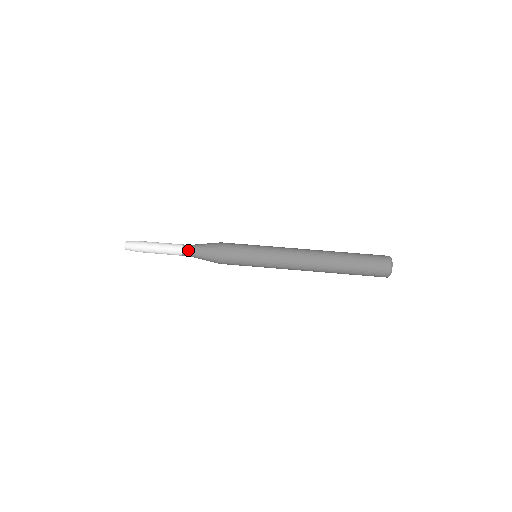
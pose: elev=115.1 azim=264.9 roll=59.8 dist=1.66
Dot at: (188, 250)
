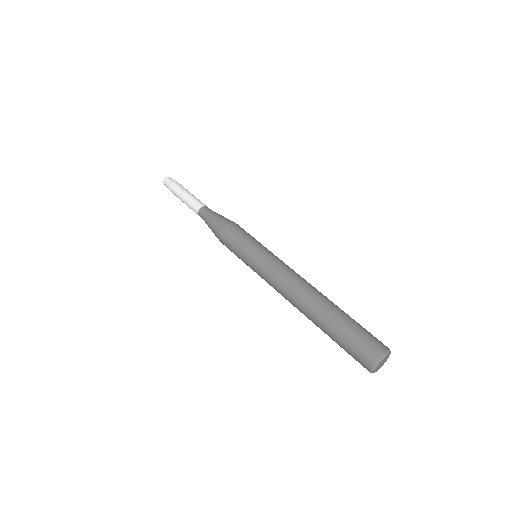
Dot at: (206, 210)
